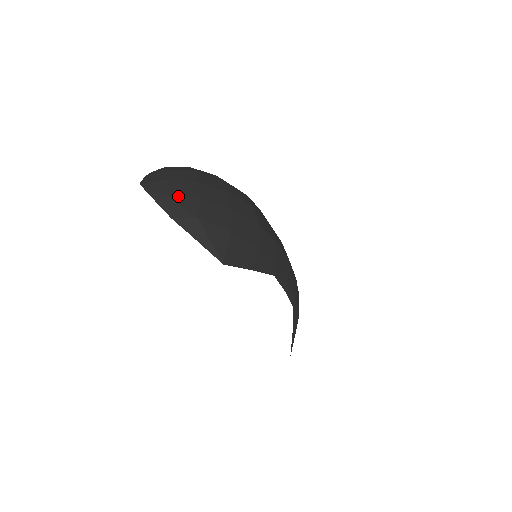
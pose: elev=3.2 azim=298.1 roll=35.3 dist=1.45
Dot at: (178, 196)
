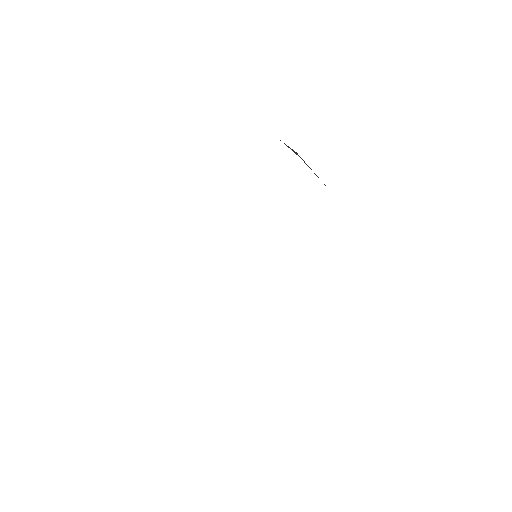
Dot at: occluded
